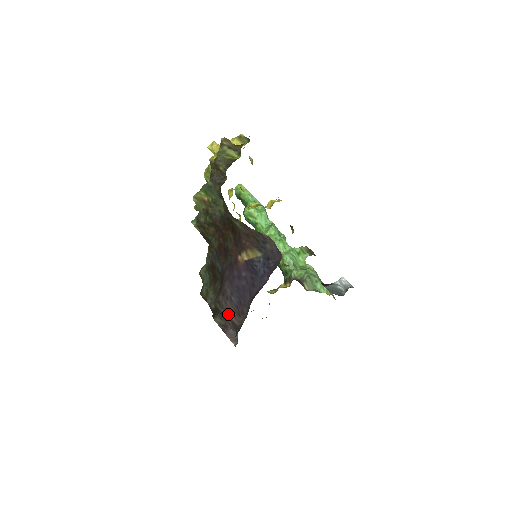
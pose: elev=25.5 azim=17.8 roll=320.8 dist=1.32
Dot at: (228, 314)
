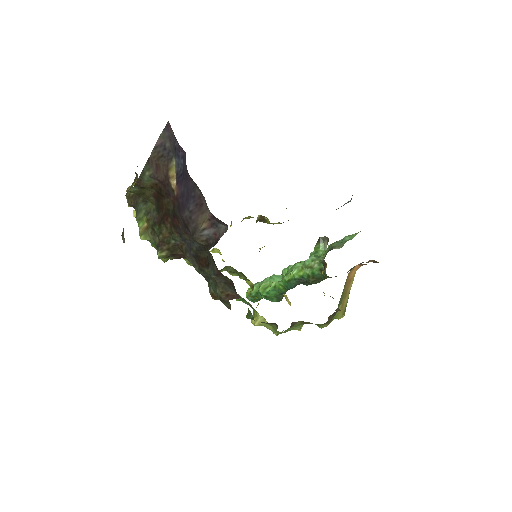
Dot at: (200, 222)
